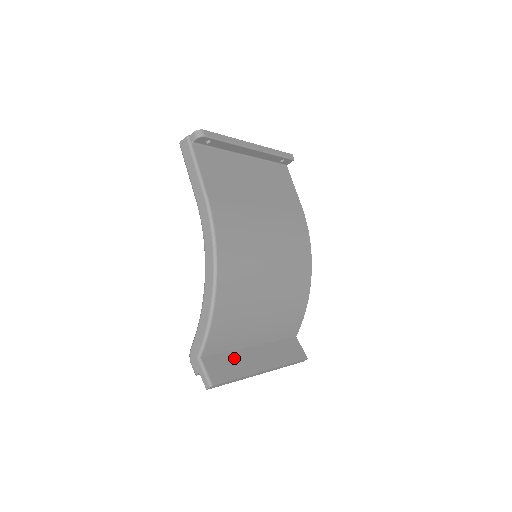
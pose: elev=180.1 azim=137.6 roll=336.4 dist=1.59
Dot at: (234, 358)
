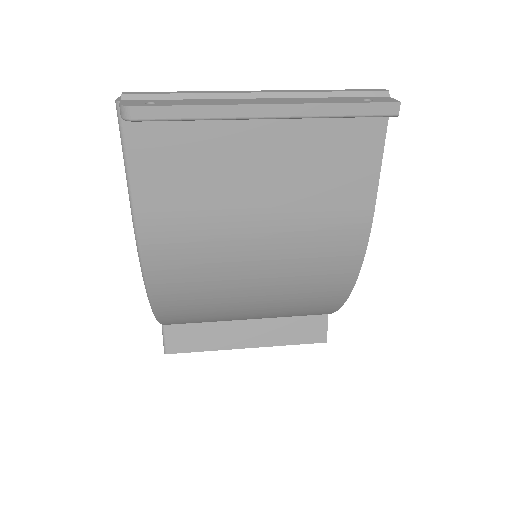
Dot at: (209, 330)
